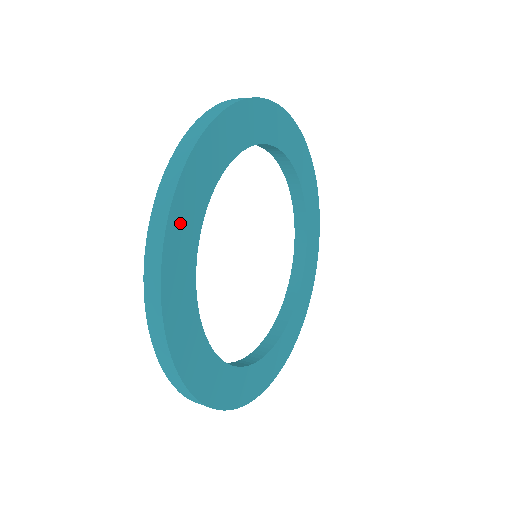
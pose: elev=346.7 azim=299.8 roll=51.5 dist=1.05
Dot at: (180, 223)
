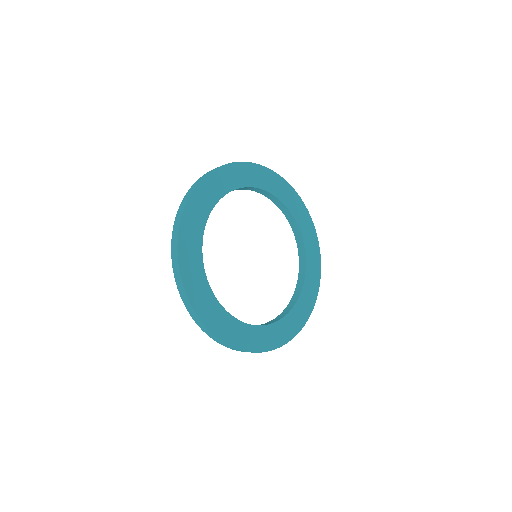
Dot at: (193, 211)
